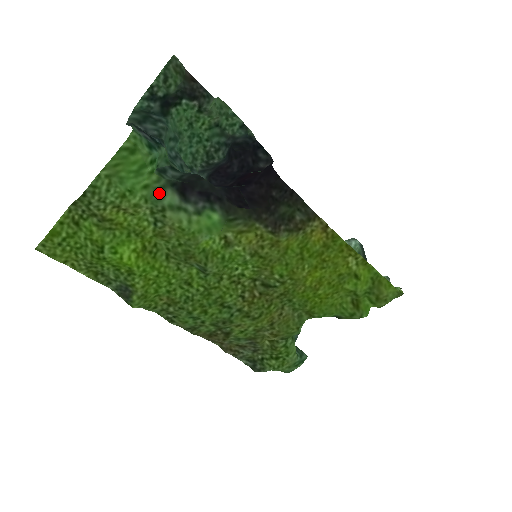
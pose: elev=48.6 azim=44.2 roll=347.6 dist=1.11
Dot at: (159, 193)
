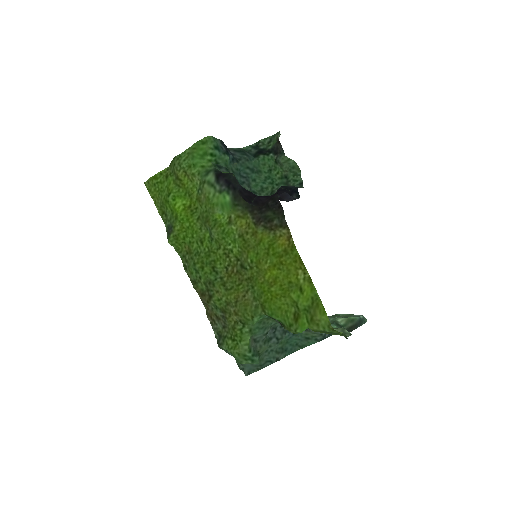
Dot at: (207, 173)
